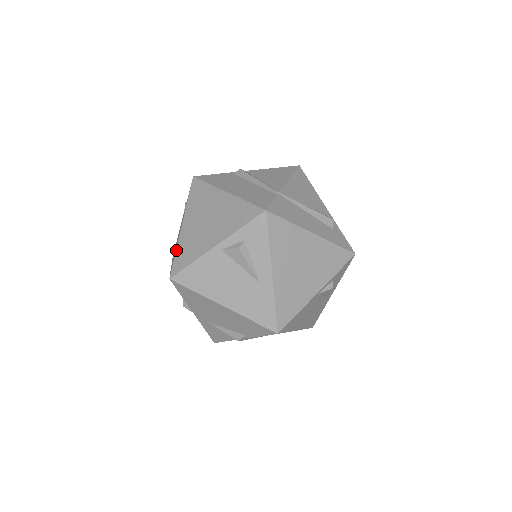
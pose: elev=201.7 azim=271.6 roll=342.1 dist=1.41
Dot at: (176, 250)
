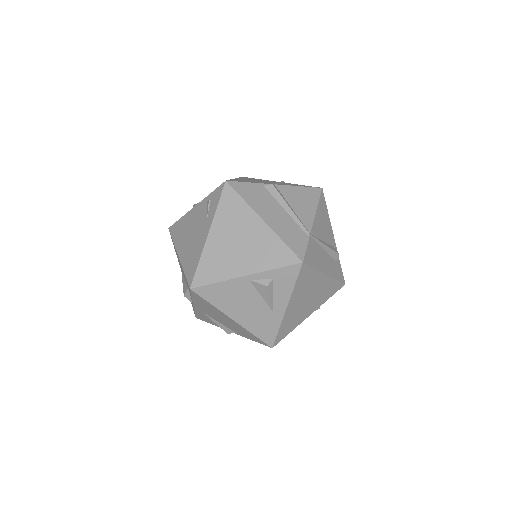
Dot at: (200, 260)
